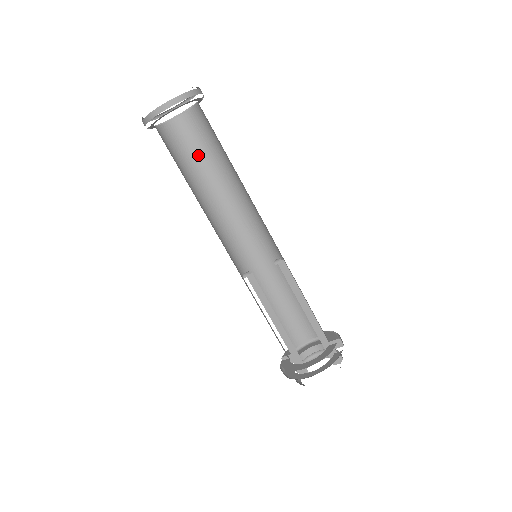
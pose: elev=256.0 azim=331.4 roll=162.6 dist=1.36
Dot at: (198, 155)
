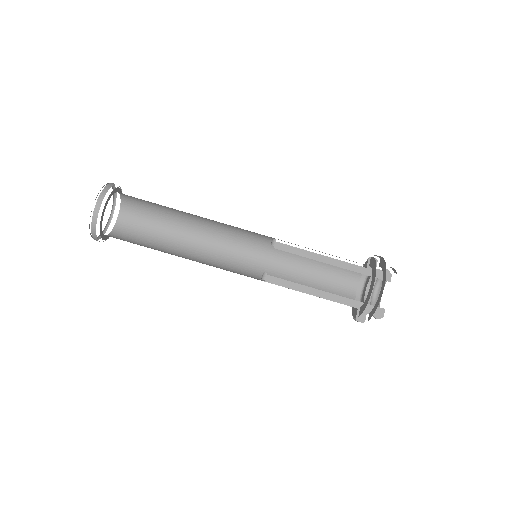
Dot at: (150, 240)
